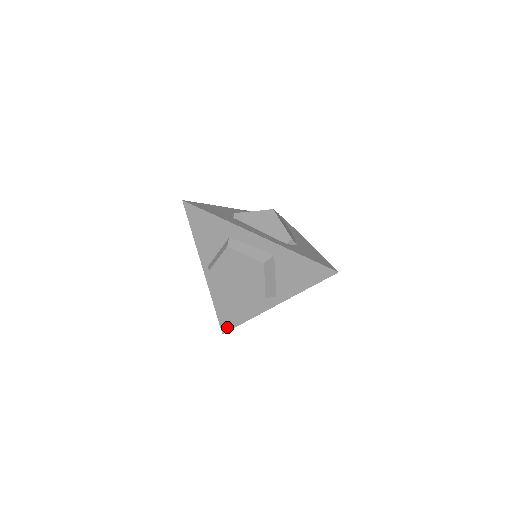
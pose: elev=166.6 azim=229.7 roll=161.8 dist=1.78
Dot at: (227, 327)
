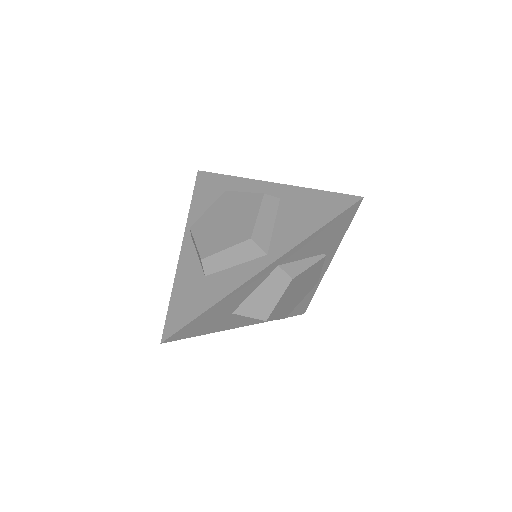
Dot at: (174, 327)
